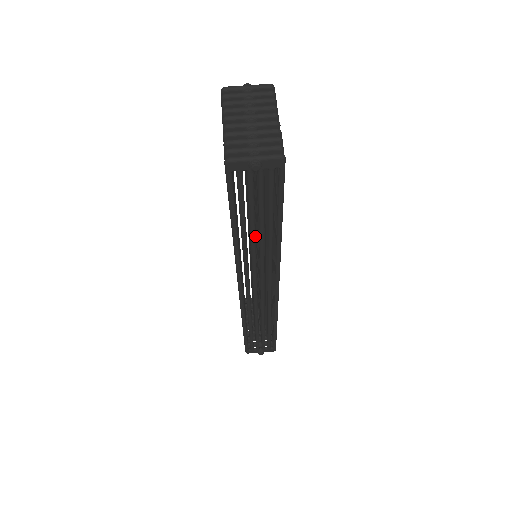
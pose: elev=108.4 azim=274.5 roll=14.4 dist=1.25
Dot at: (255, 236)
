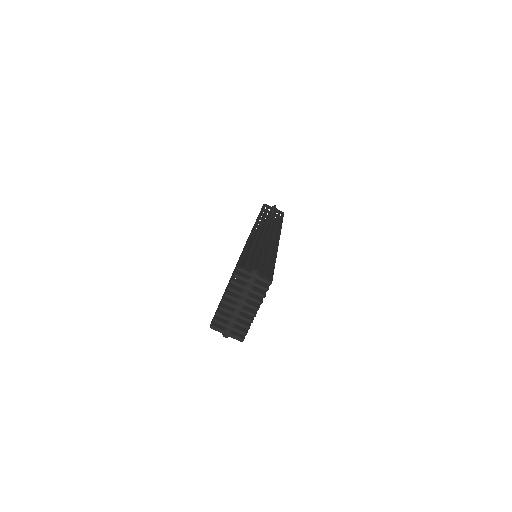
Dot at: occluded
